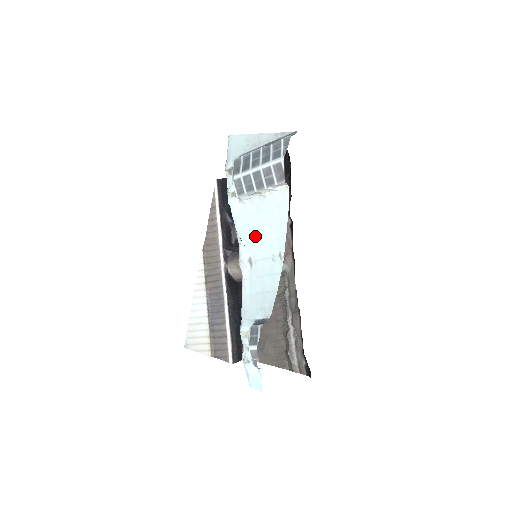
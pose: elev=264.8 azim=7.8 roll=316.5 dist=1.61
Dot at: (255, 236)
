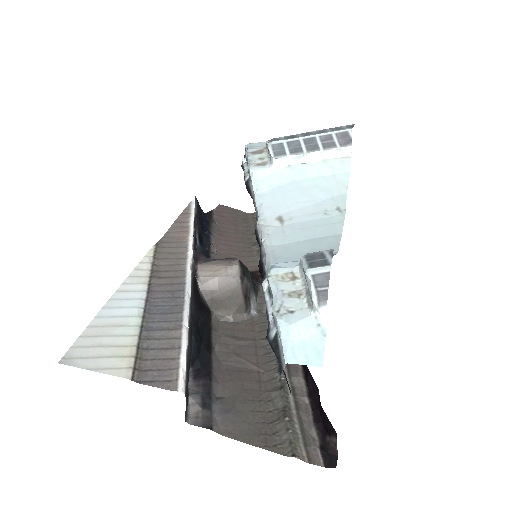
Dot at: (292, 196)
